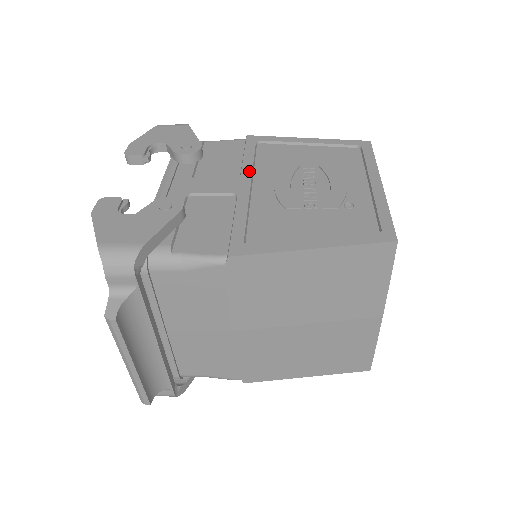
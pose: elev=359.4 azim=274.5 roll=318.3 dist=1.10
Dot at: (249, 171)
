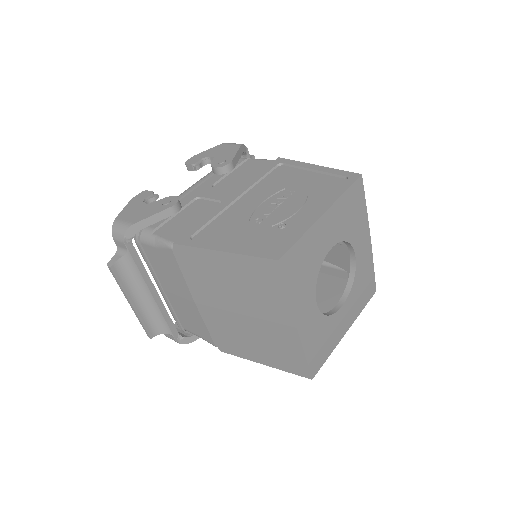
Dot at: (248, 186)
